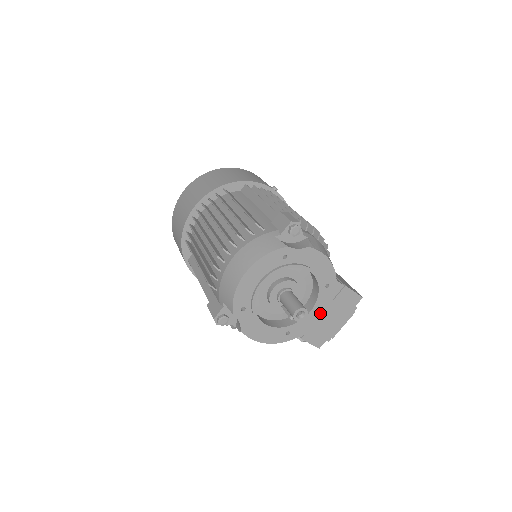
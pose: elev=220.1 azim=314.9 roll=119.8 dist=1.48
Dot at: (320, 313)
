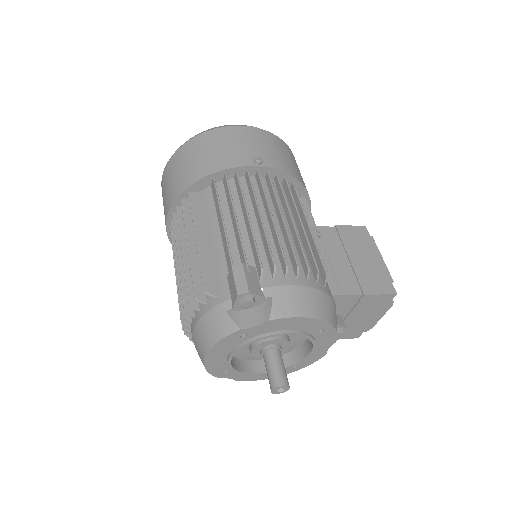
Dot at: (326, 346)
